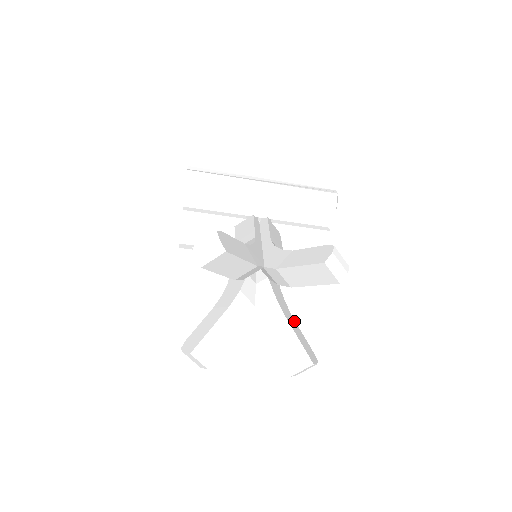
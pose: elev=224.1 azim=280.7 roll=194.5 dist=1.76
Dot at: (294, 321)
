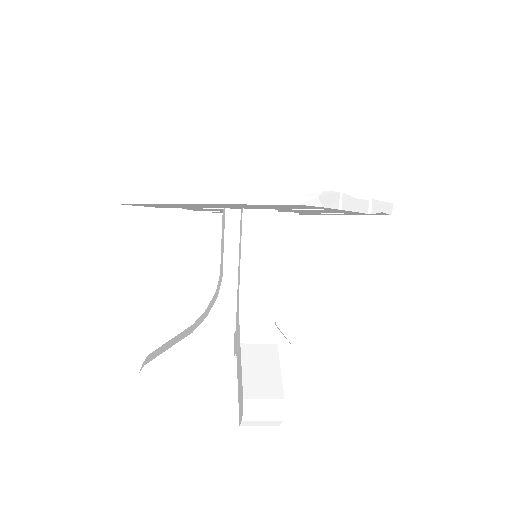
Dot at: (319, 336)
